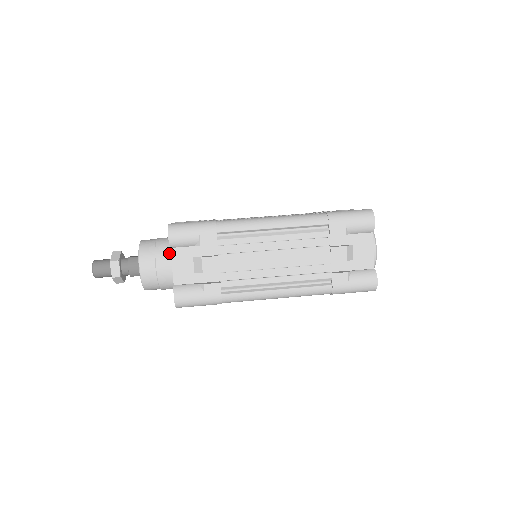
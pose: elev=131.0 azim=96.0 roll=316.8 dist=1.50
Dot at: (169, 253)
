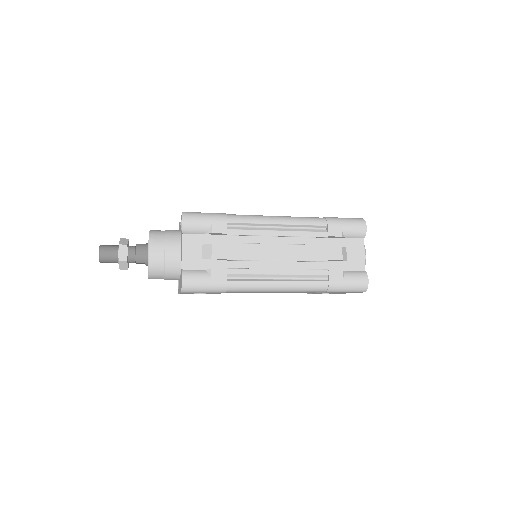
Dot at: (179, 240)
